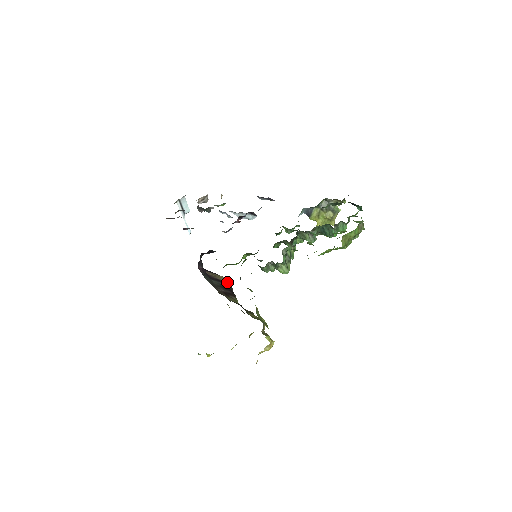
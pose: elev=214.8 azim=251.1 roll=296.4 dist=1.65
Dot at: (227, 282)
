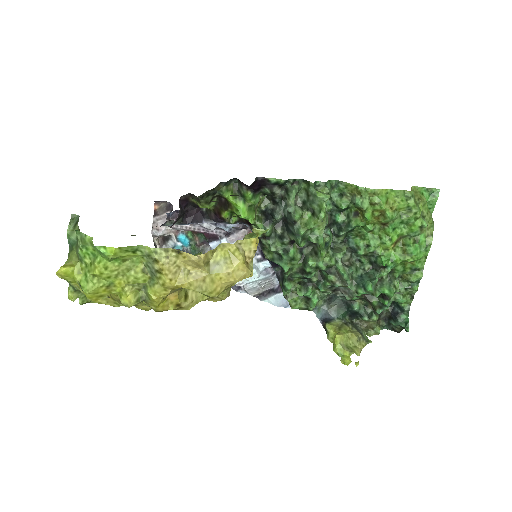
Dot at: occluded
